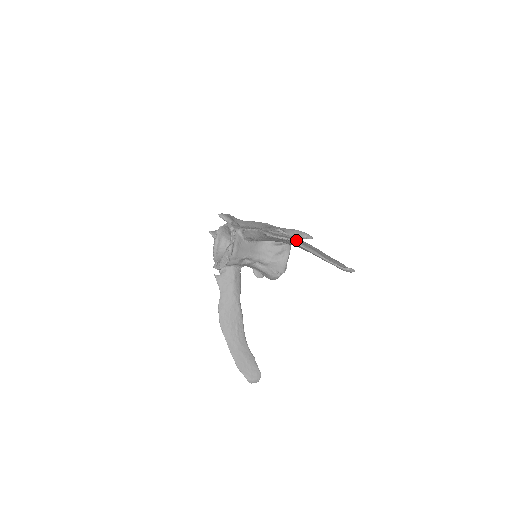
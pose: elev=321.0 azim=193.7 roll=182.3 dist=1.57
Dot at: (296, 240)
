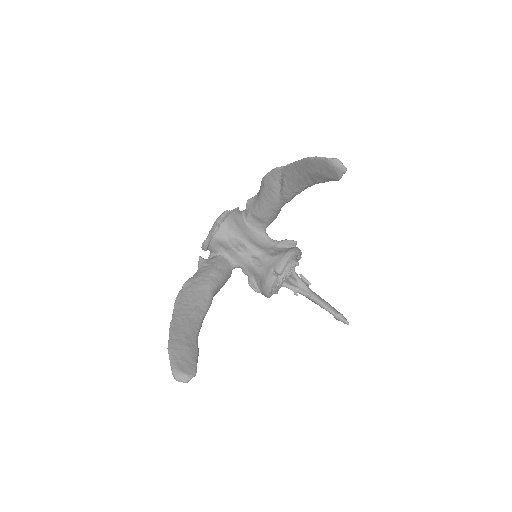
Dot at: occluded
